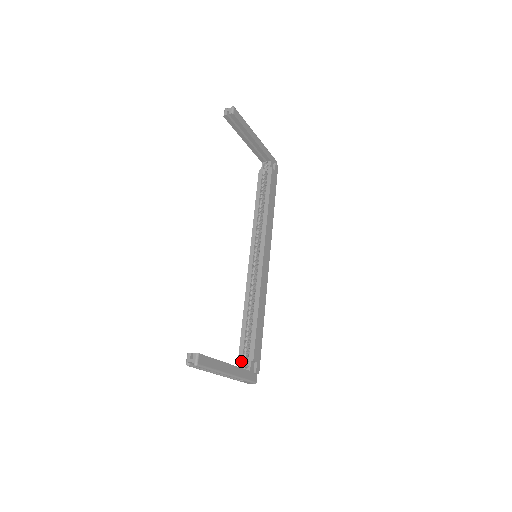
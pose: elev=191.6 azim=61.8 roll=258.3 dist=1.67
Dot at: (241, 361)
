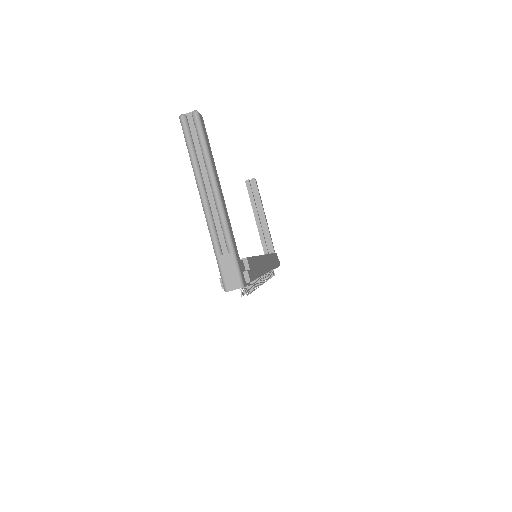
Dot at: occluded
